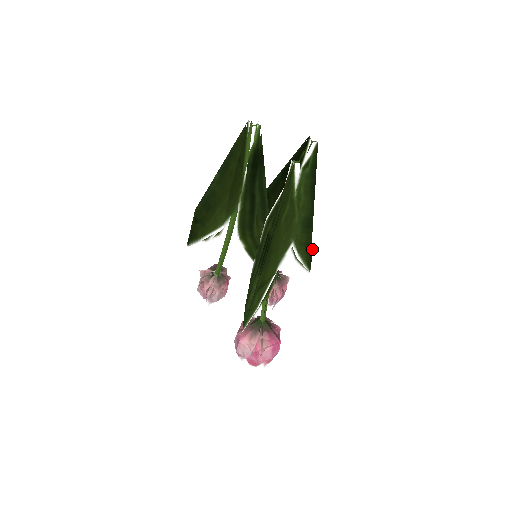
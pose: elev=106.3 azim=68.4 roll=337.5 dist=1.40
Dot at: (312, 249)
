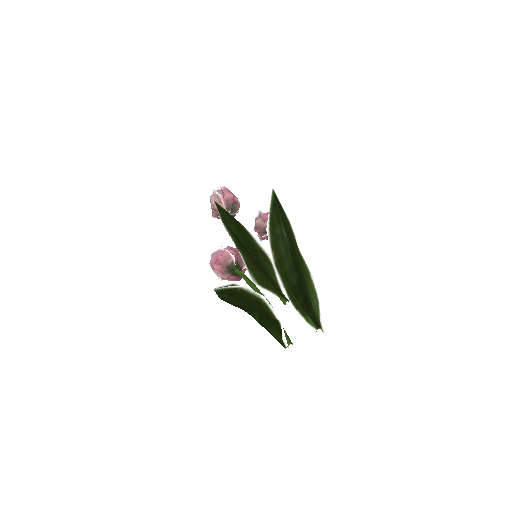
Dot at: occluded
